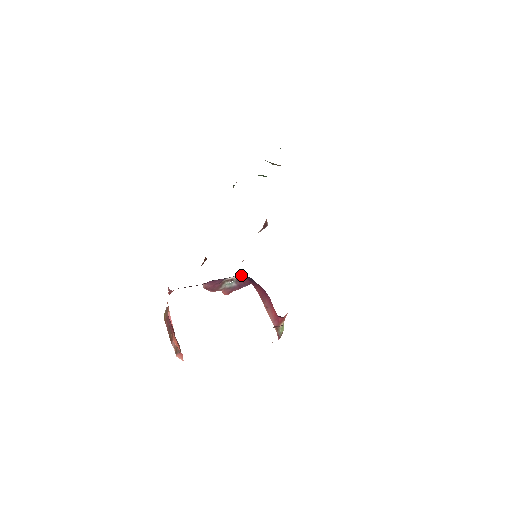
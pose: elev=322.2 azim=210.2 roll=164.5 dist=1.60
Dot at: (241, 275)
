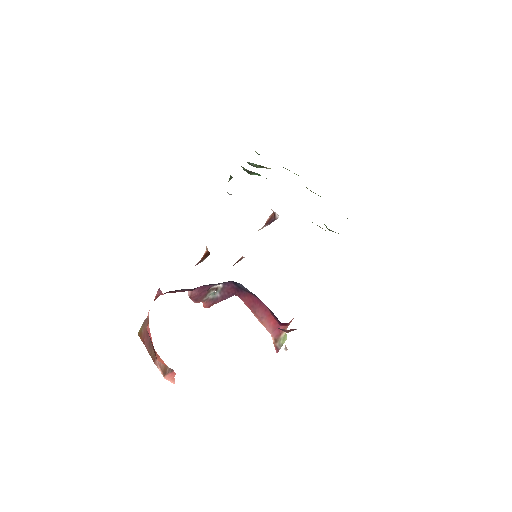
Dot at: (229, 282)
